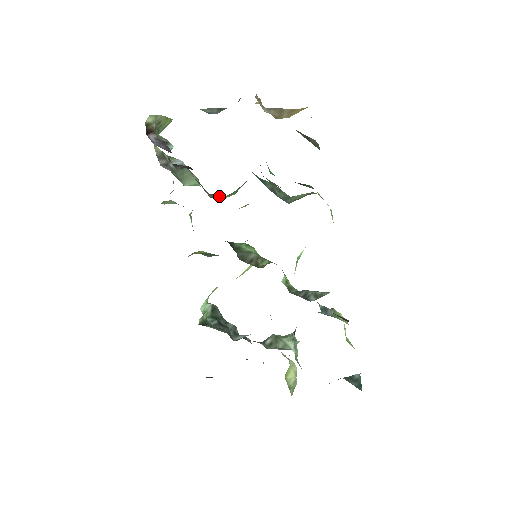
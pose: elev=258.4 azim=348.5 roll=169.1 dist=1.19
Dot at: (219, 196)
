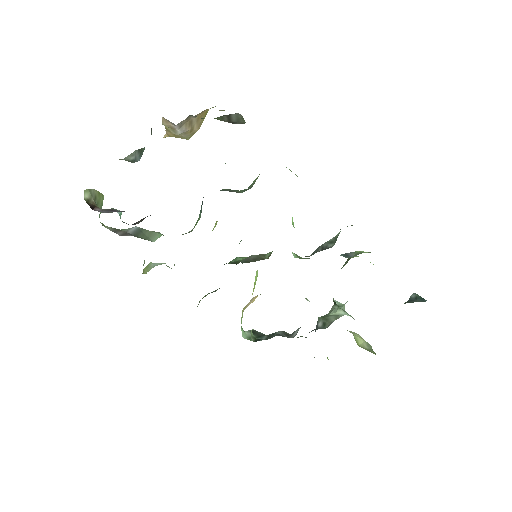
Dot at: (188, 232)
